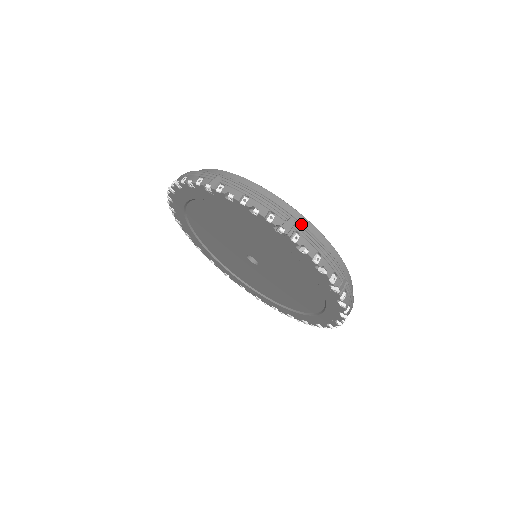
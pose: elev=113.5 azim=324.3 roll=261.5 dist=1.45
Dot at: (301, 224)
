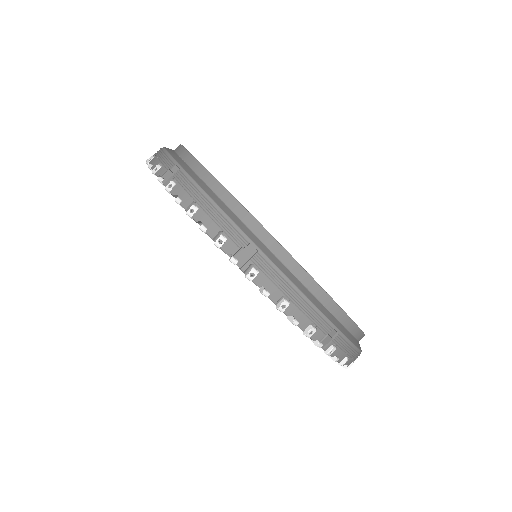
Dot at: occluded
